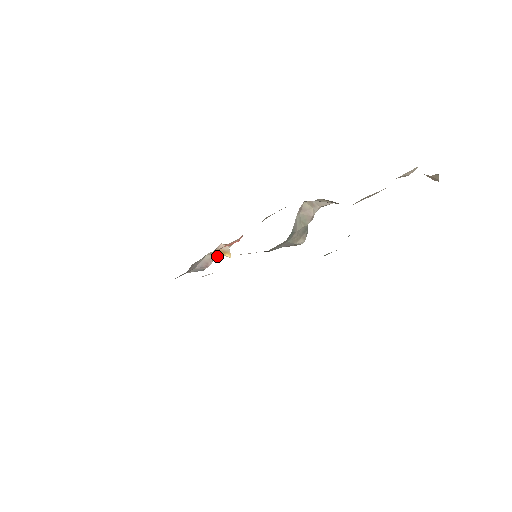
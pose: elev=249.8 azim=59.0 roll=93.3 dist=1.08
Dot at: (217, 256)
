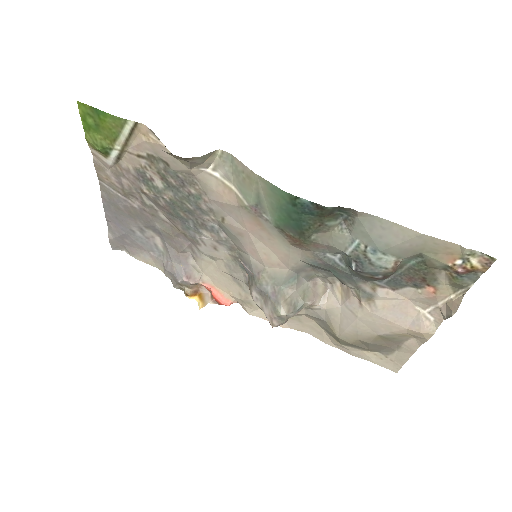
Dot at: (195, 295)
